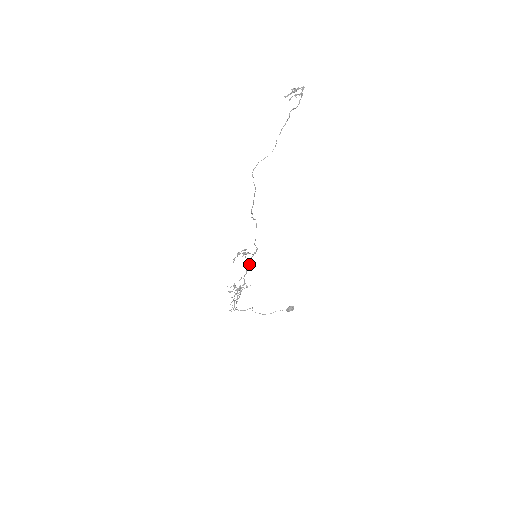
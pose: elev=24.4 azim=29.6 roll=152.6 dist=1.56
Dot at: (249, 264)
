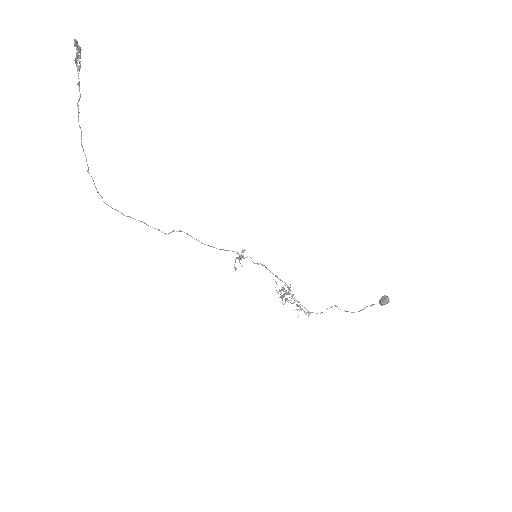
Dot at: (263, 265)
